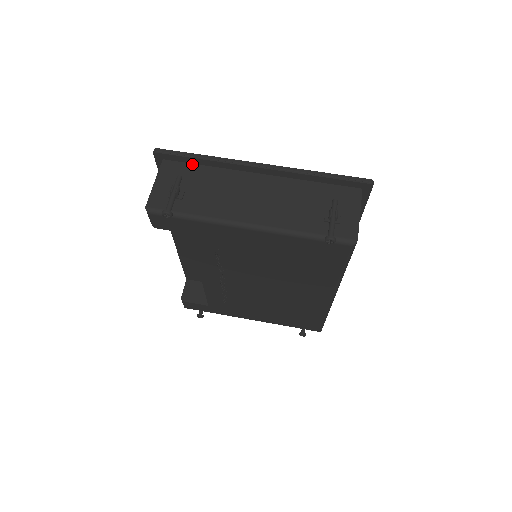
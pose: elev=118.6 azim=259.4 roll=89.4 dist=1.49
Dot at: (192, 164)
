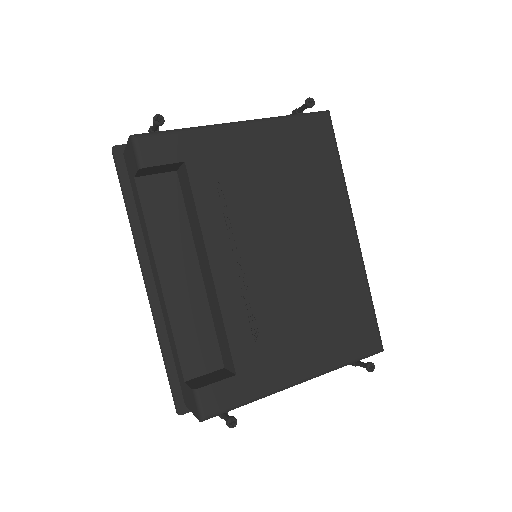
Dot at: occluded
